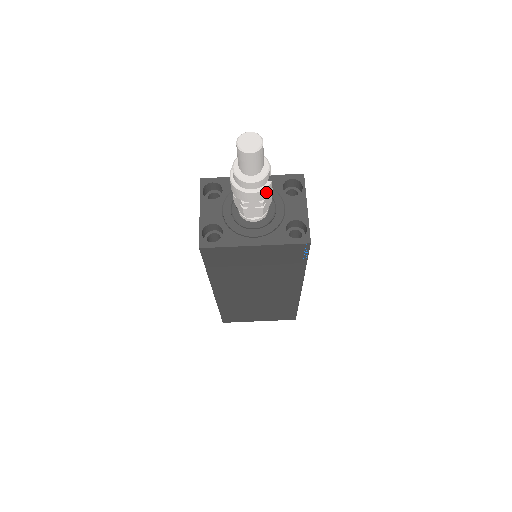
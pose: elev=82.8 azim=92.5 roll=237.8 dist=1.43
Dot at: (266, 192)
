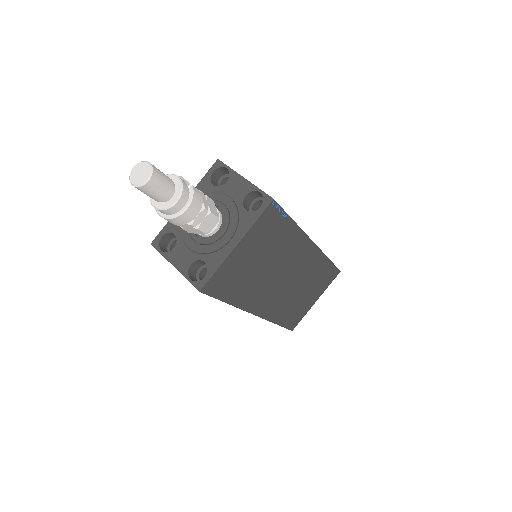
Dot at: (197, 198)
